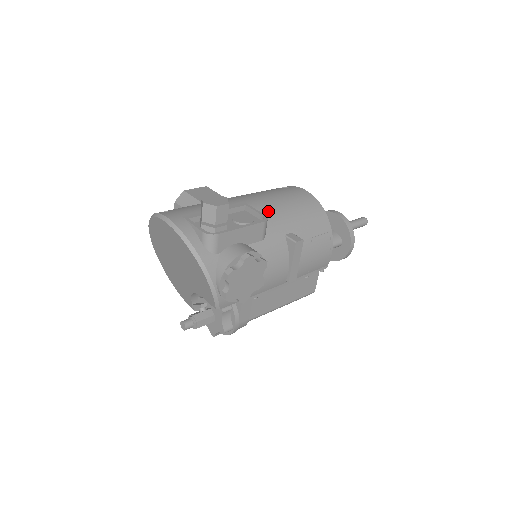
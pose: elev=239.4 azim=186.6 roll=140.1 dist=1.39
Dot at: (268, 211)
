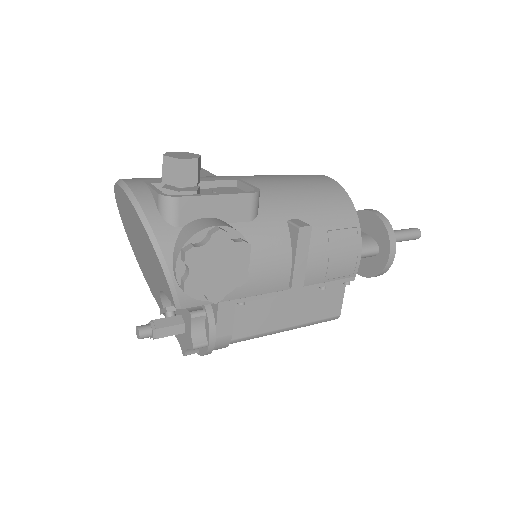
Dot at: (267, 189)
